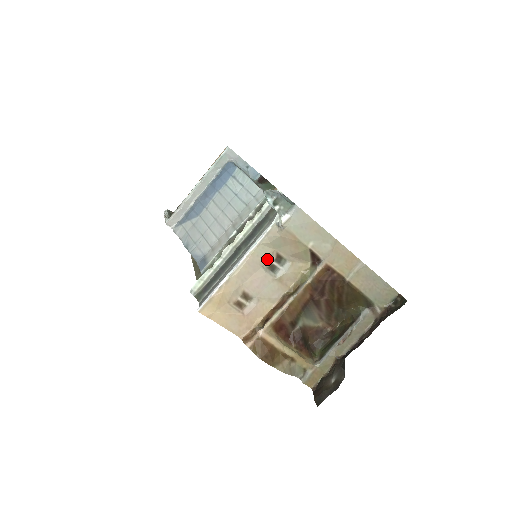
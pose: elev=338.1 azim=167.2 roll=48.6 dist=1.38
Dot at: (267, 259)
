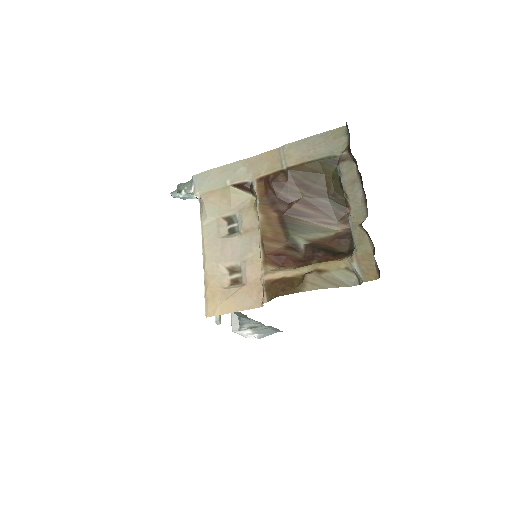
Dot at: (220, 229)
